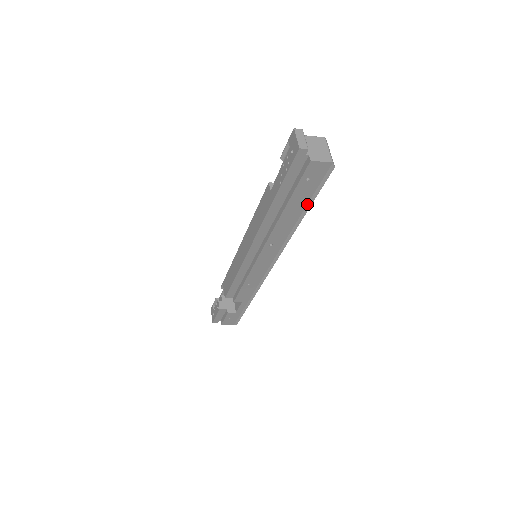
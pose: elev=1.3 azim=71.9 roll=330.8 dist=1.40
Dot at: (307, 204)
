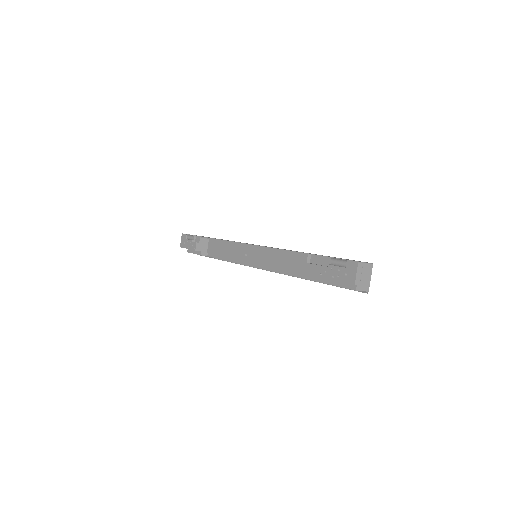
Dot at: occluded
